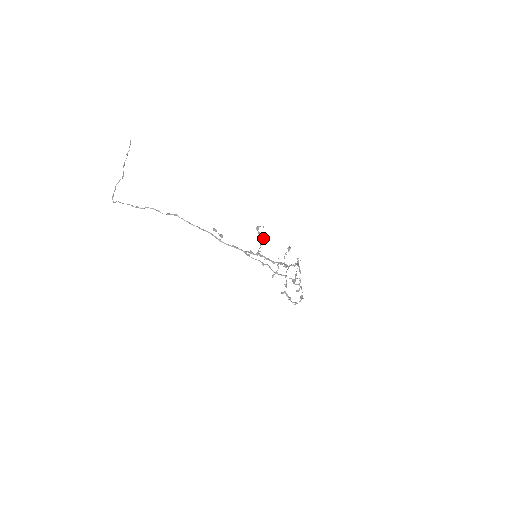
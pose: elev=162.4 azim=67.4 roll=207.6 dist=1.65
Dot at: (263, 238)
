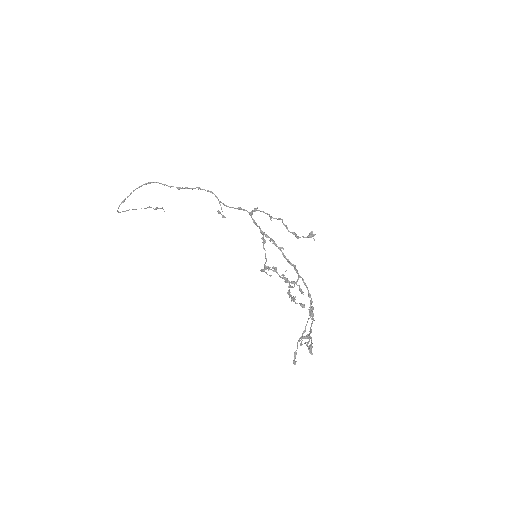
Dot at: (268, 269)
